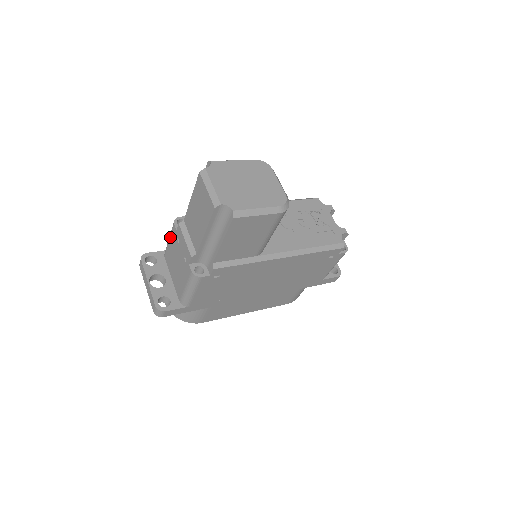
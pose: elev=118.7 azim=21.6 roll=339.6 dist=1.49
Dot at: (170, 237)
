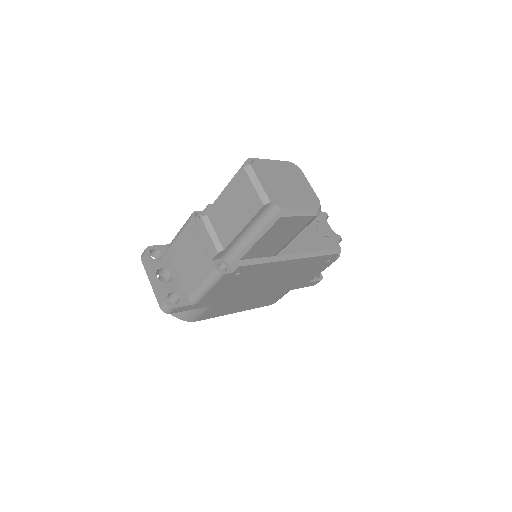
Dot at: (183, 231)
